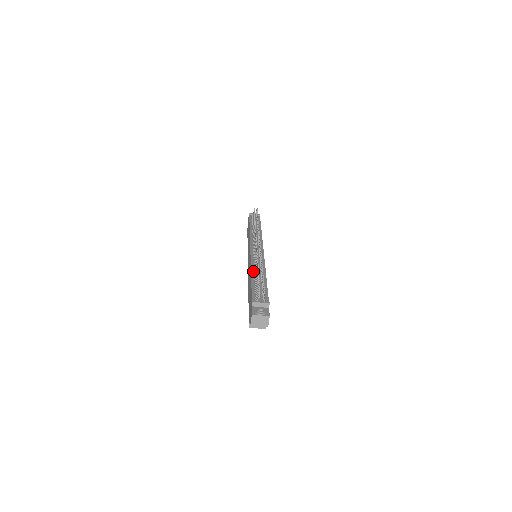
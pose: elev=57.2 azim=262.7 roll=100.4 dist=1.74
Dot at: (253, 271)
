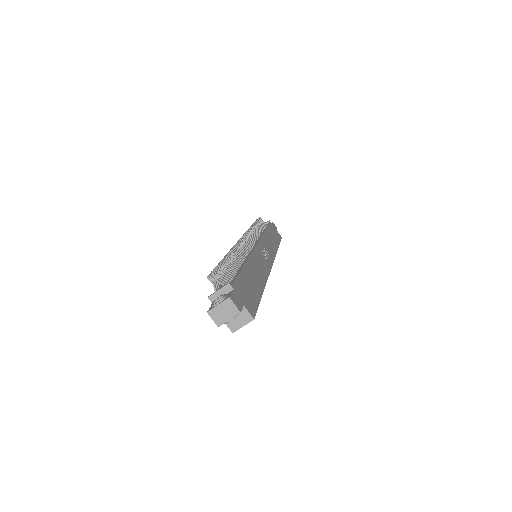
Dot at: occluded
